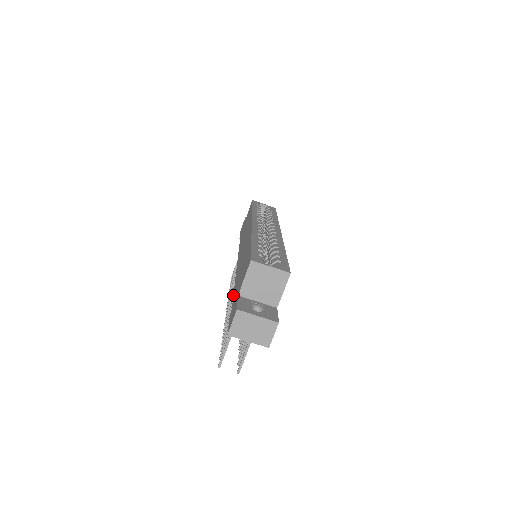
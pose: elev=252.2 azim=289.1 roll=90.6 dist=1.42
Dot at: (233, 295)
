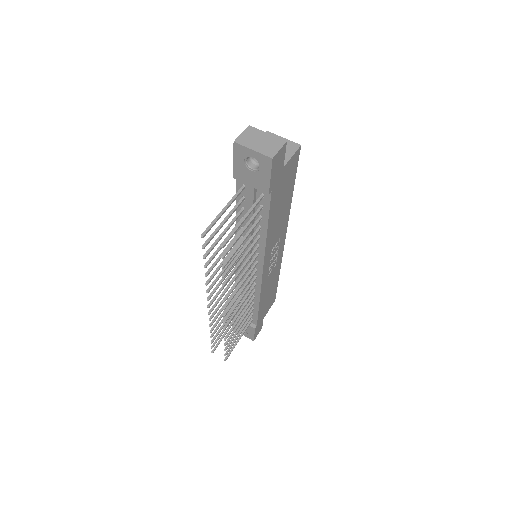
Dot at: (236, 198)
